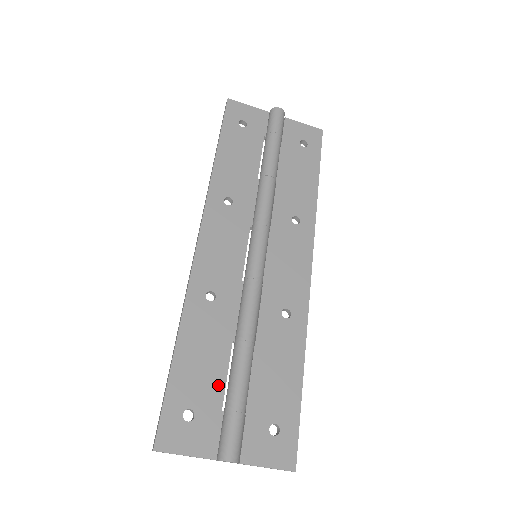
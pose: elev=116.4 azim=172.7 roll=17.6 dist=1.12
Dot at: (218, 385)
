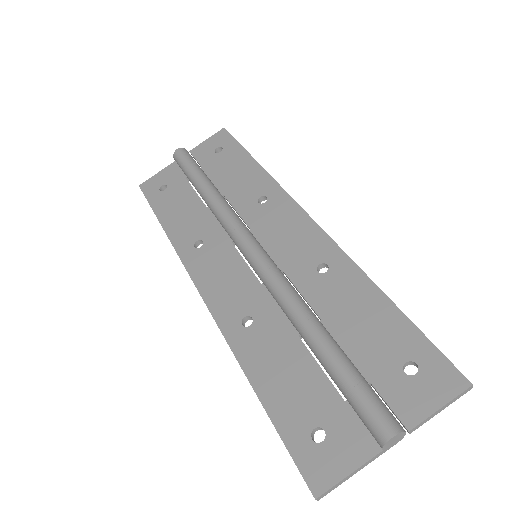
Dot at: (320, 383)
